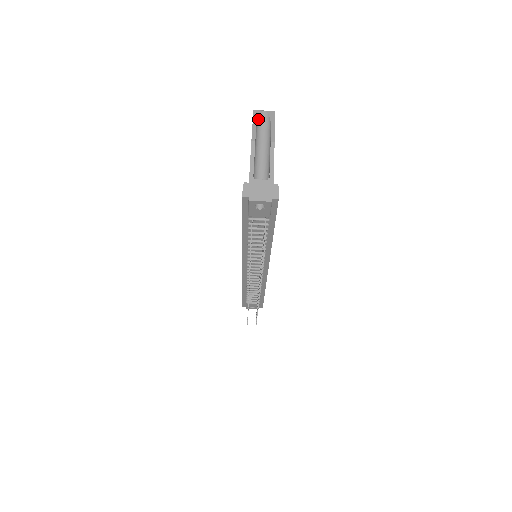
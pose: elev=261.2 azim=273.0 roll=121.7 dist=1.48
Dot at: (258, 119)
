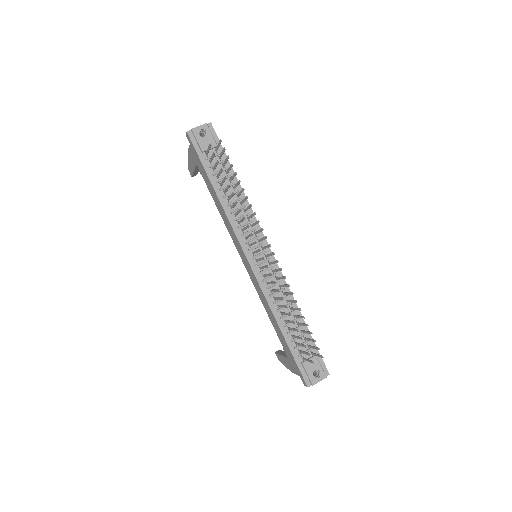
Dot at: occluded
